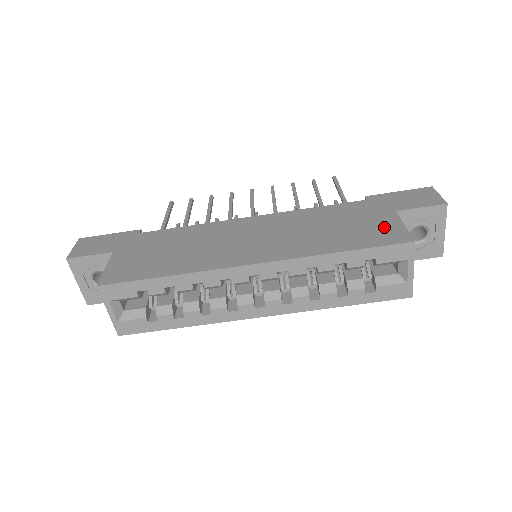
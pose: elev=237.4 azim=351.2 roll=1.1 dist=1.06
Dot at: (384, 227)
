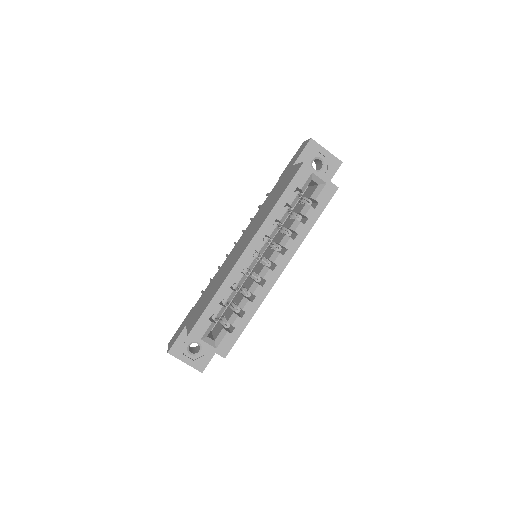
Dot at: (290, 174)
